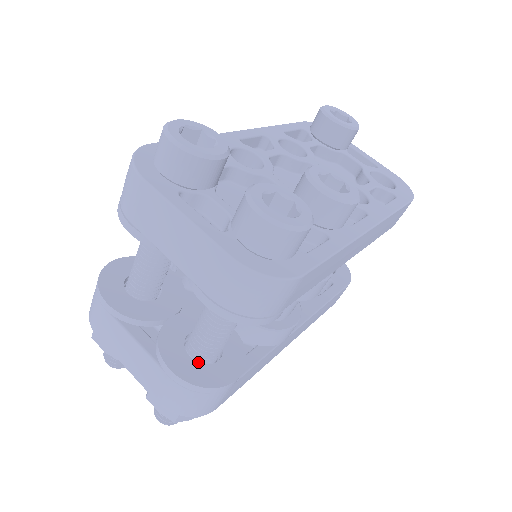
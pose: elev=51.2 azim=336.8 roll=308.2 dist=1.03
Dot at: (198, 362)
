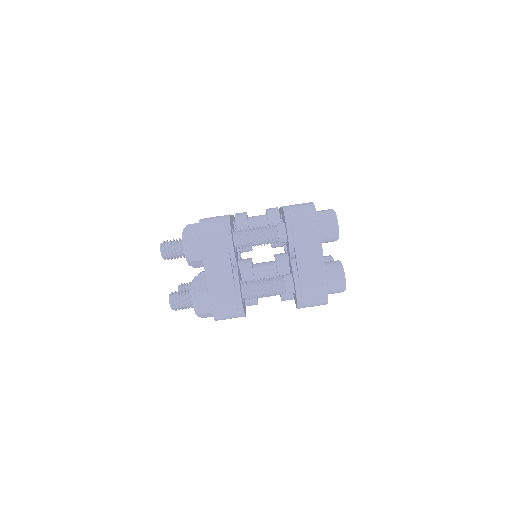
Dot at: occluded
